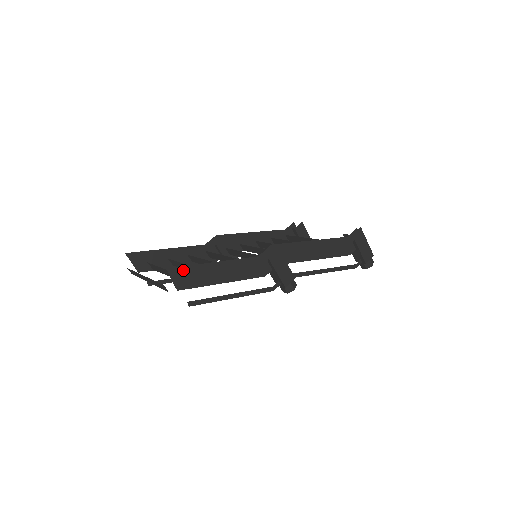
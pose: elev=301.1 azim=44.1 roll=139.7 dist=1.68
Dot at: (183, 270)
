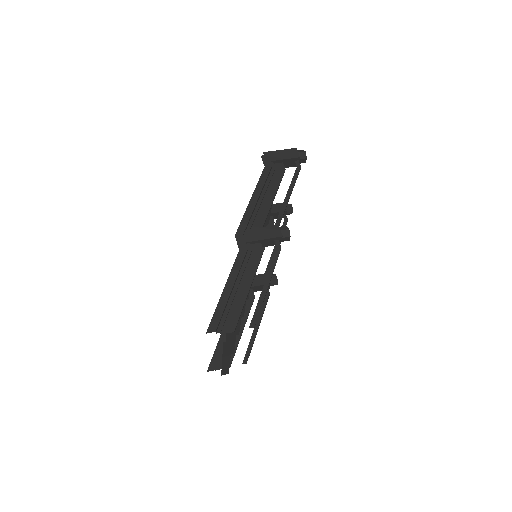
Dot at: (215, 319)
